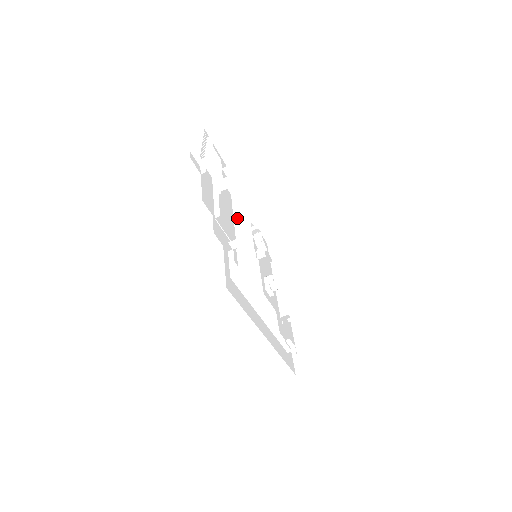
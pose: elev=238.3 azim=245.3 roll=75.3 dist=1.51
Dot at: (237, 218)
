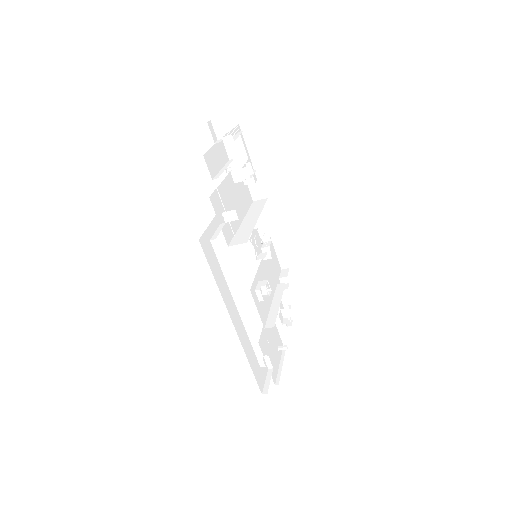
Dot at: (248, 216)
